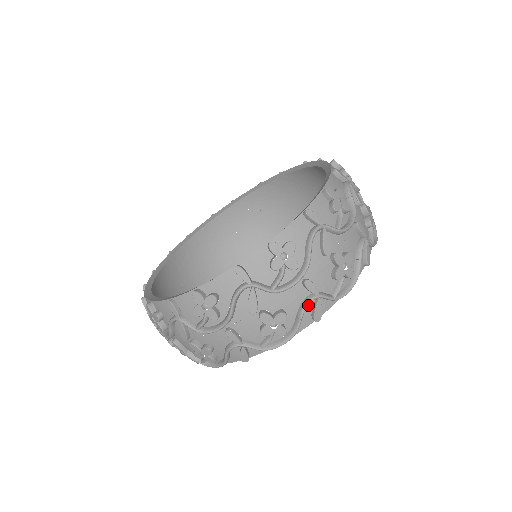
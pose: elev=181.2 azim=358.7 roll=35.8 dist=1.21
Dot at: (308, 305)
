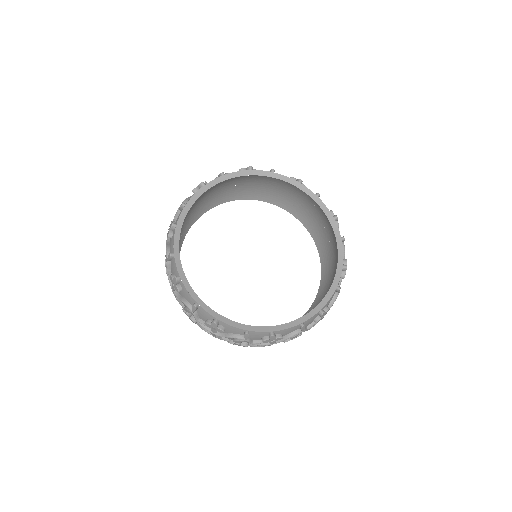
Dot at: occluded
